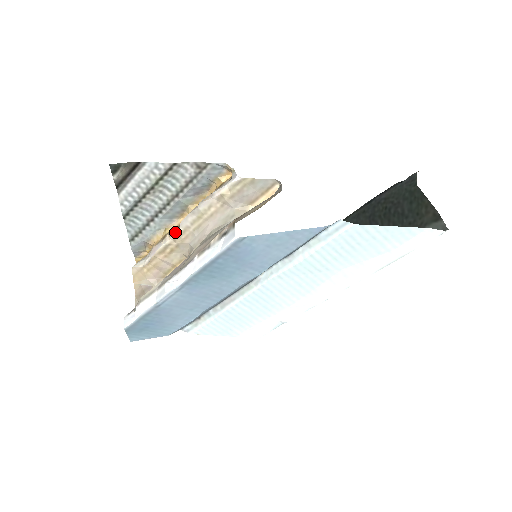
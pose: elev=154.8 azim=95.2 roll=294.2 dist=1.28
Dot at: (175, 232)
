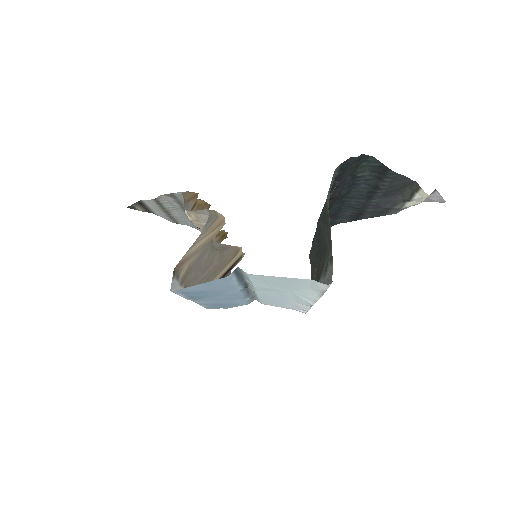
Dot at: occluded
